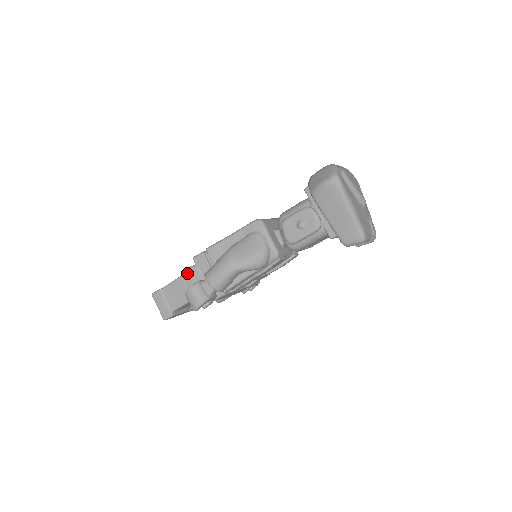
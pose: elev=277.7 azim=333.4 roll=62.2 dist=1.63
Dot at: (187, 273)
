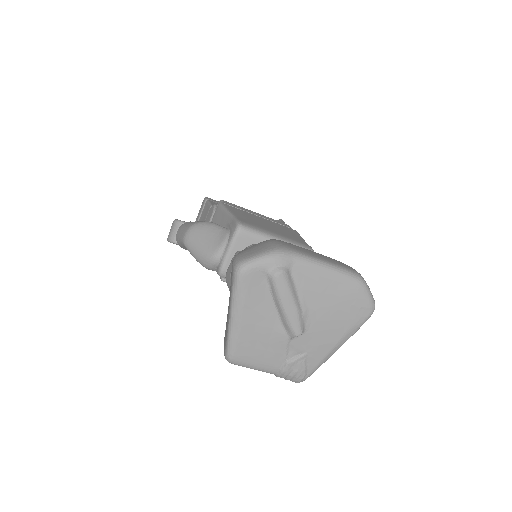
Dot at: (211, 207)
